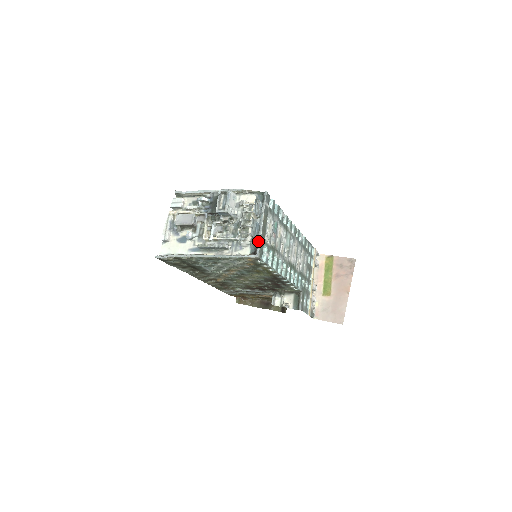
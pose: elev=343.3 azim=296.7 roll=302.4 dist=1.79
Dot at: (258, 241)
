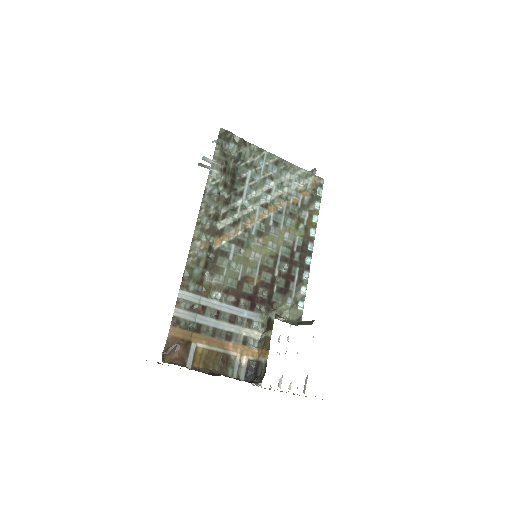
Dot at: occluded
